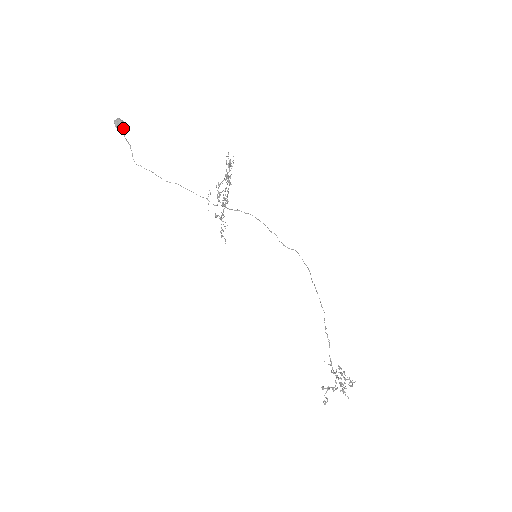
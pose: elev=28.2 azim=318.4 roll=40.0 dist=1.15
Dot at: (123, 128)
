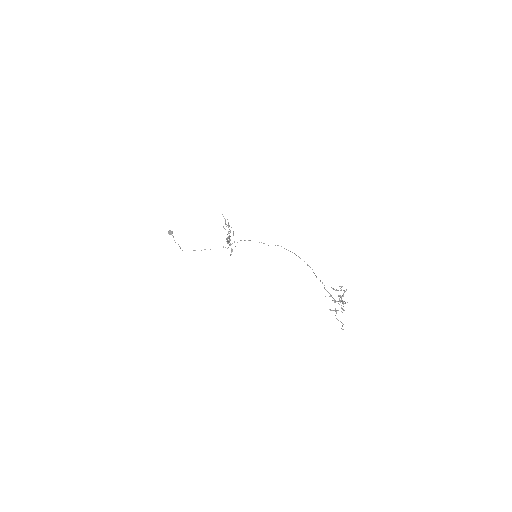
Dot at: occluded
